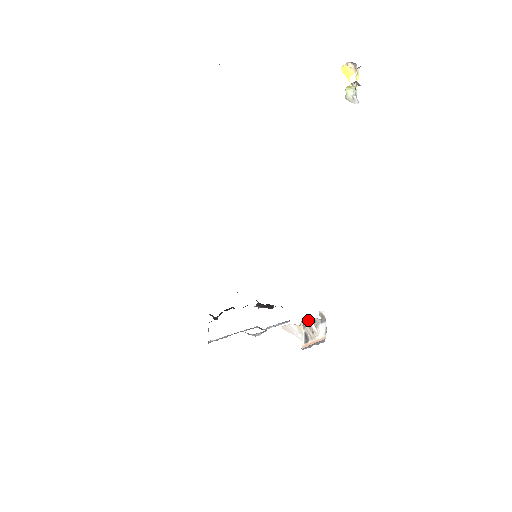
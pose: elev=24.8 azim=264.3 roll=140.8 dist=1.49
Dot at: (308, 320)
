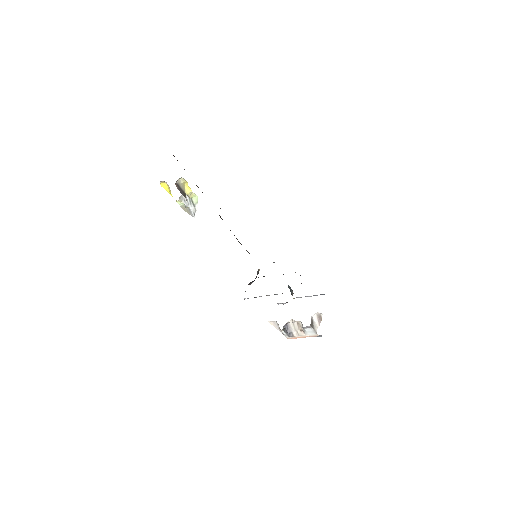
Dot at: (294, 321)
